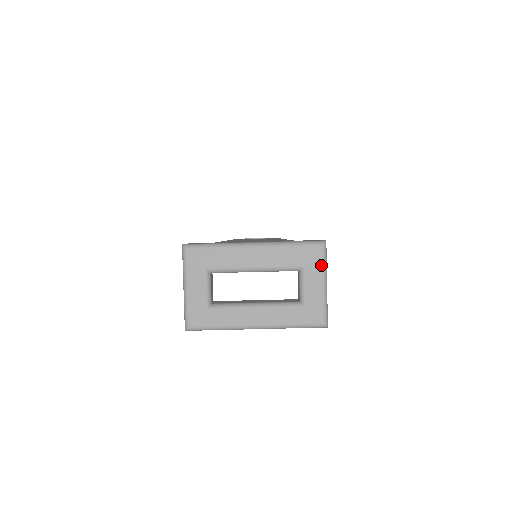
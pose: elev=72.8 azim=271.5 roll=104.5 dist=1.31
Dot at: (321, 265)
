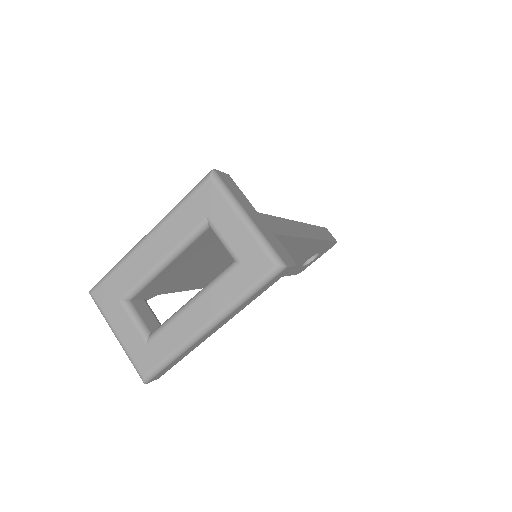
Dot at: (223, 200)
